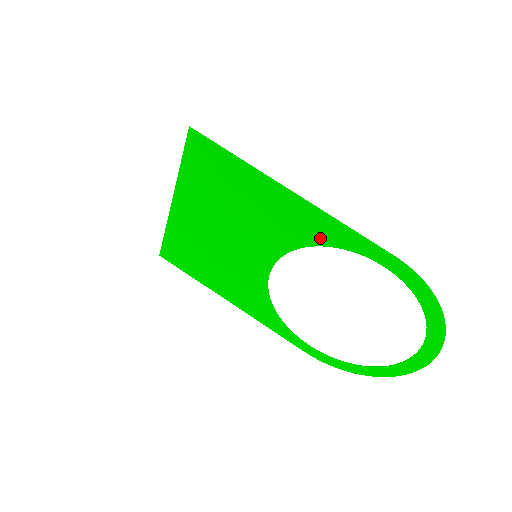
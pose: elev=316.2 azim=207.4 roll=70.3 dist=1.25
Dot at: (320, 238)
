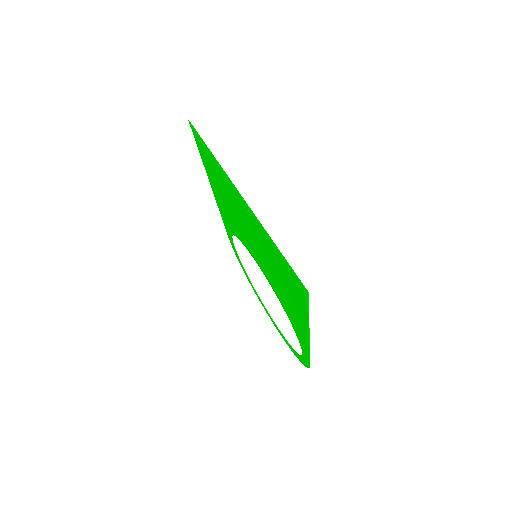
Dot at: (294, 327)
